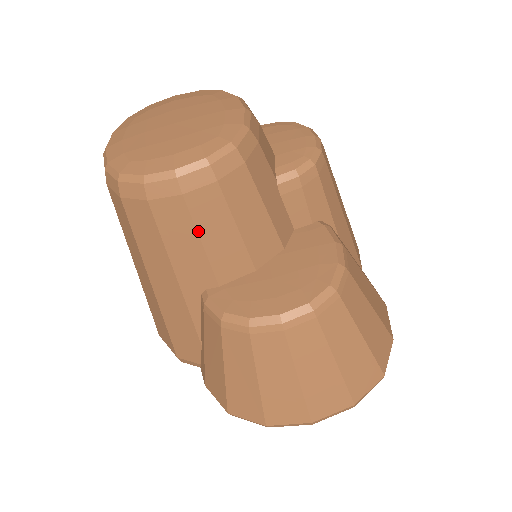
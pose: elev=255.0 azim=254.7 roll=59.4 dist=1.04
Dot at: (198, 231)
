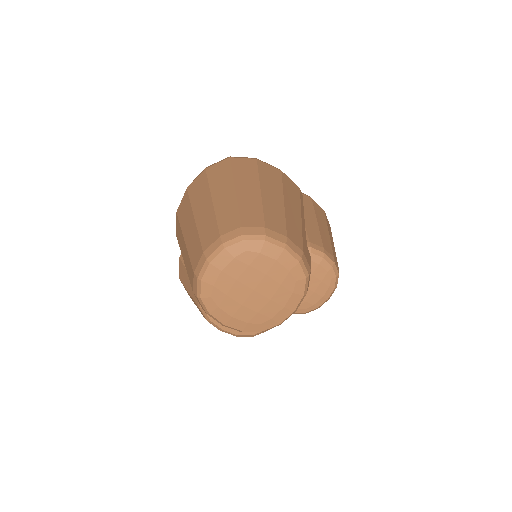
Dot at: occluded
